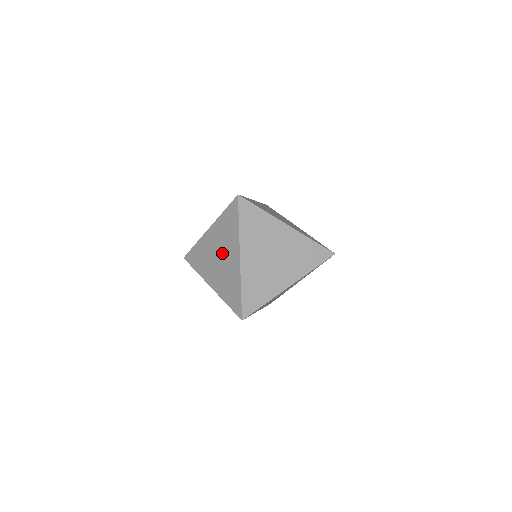
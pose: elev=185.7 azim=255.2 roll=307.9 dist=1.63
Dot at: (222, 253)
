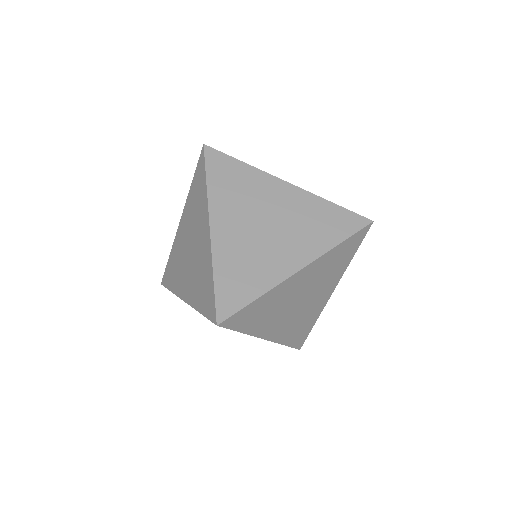
Dot at: (192, 239)
